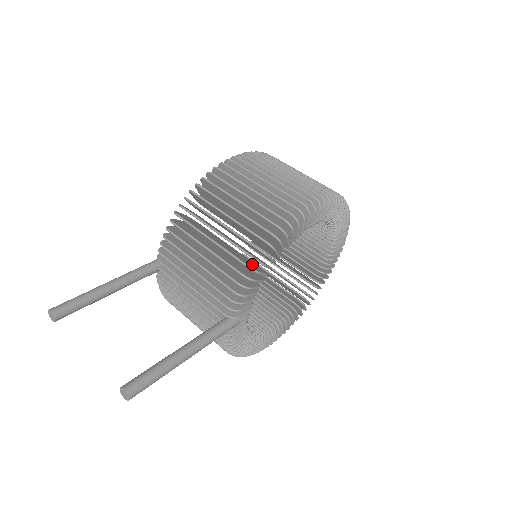
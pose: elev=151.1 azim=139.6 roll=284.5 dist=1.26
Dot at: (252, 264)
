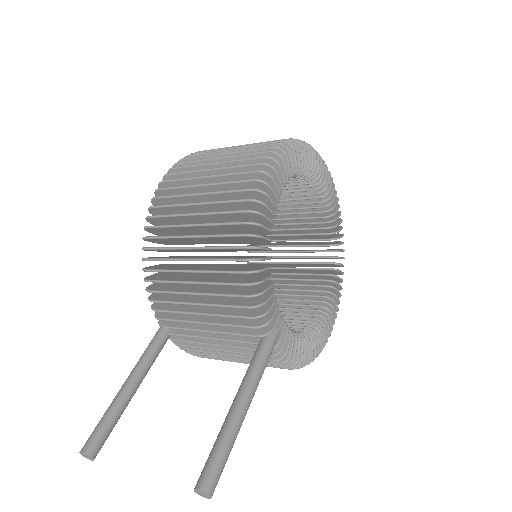
Dot at: (249, 267)
